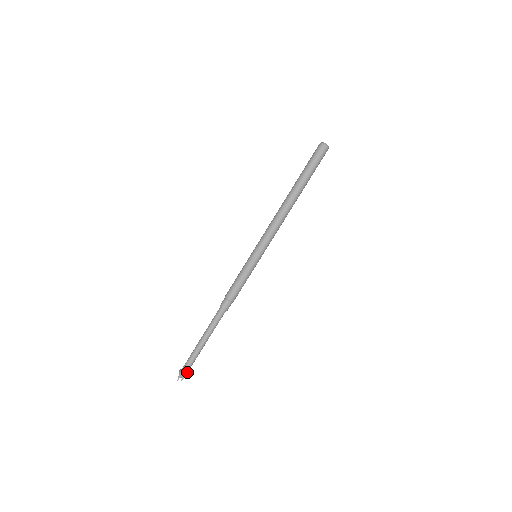
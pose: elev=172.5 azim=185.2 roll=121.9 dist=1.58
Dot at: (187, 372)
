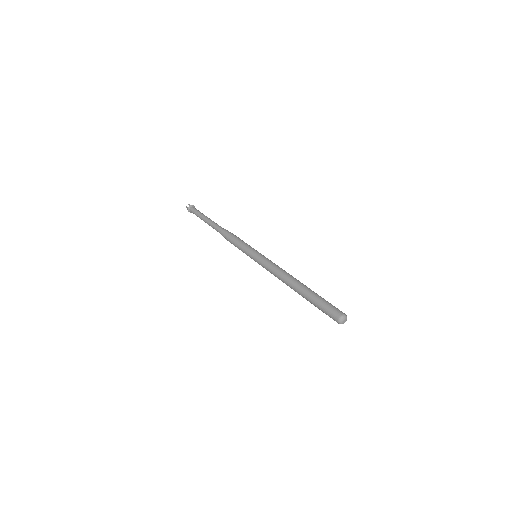
Dot at: occluded
